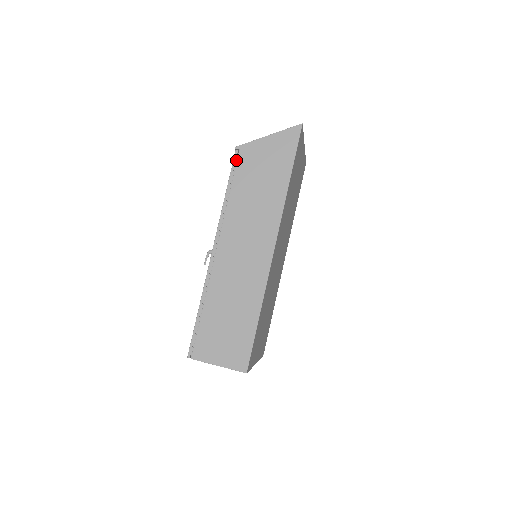
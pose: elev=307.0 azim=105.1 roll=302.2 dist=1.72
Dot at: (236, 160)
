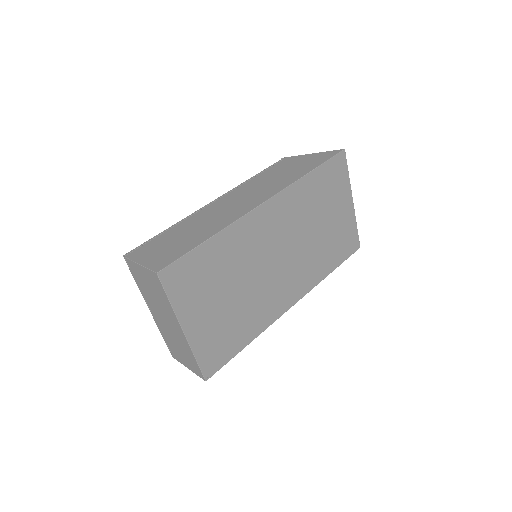
Dot at: occluded
